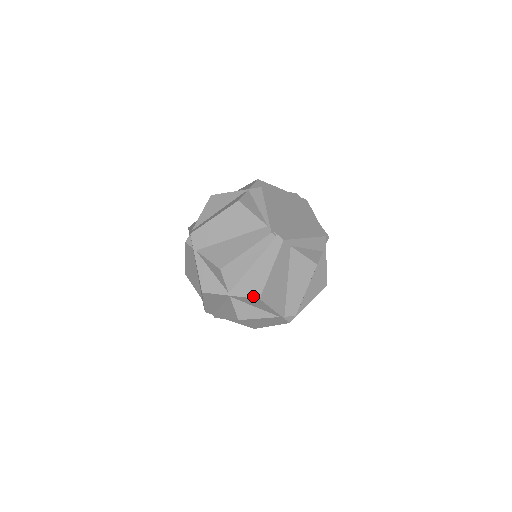
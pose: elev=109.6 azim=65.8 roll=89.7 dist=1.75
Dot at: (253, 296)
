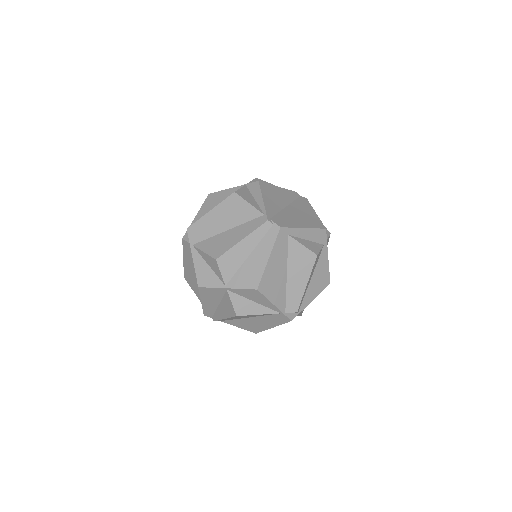
Dot at: (250, 287)
